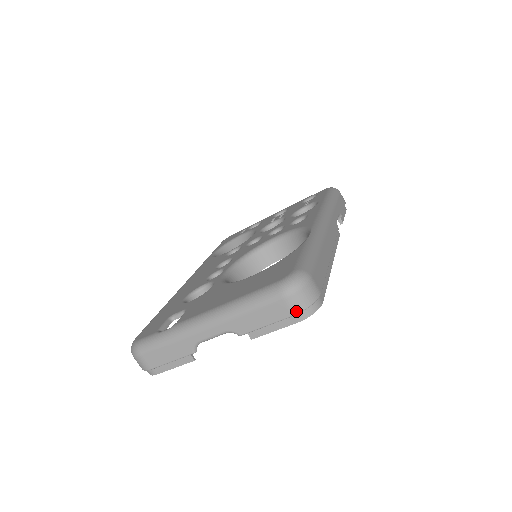
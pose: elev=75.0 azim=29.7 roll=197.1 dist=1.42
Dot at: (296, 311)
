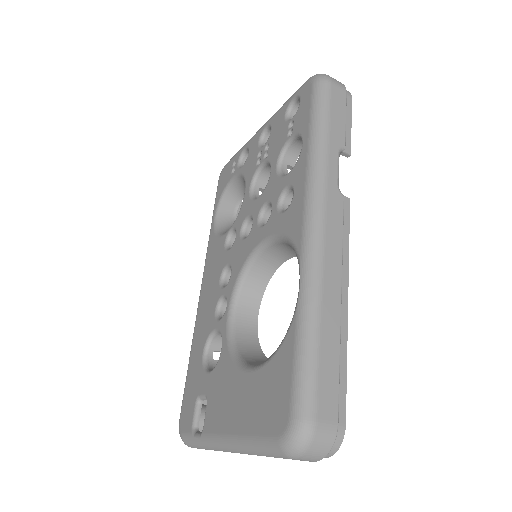
Dot at: (315, 461)
